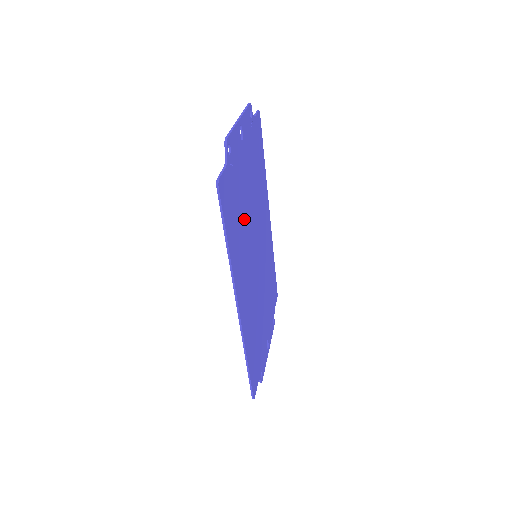
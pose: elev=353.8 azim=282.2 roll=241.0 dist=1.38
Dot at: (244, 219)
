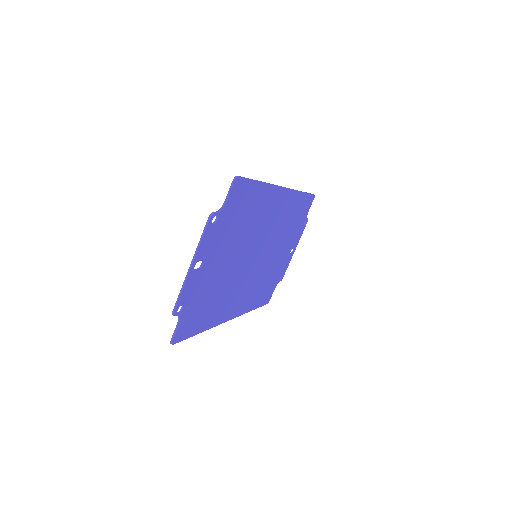
Dot at: (224, 284)
